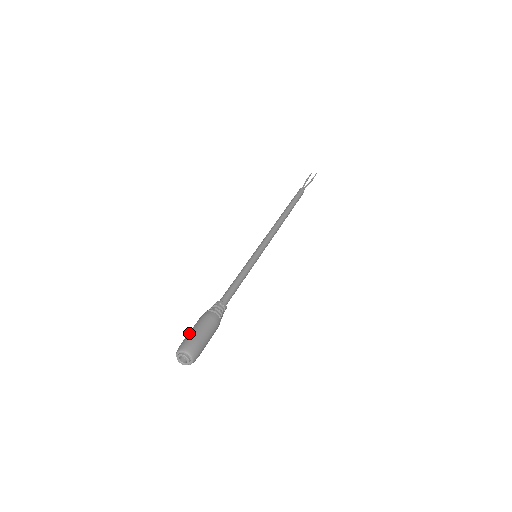
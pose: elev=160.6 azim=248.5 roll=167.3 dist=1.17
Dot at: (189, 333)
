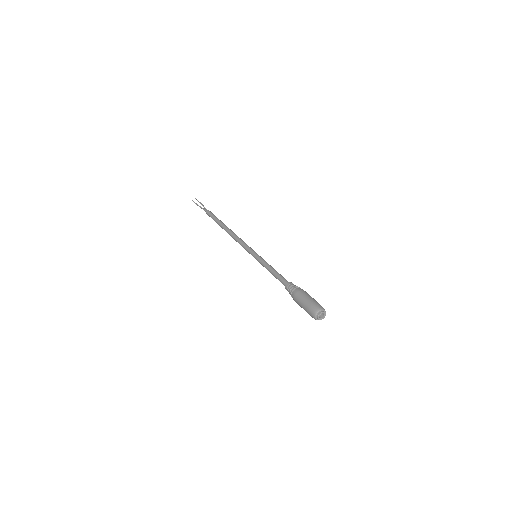
Dot at: (307, 302)
